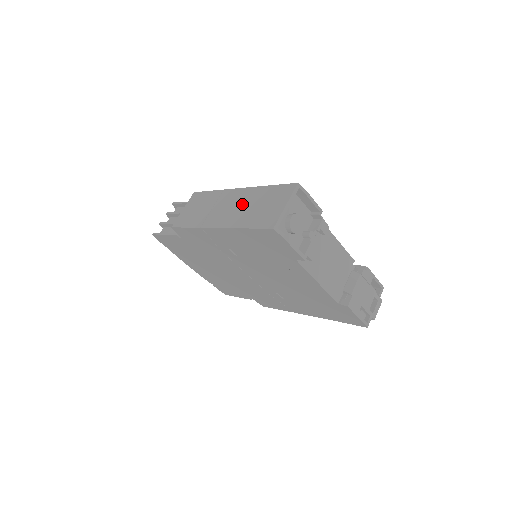
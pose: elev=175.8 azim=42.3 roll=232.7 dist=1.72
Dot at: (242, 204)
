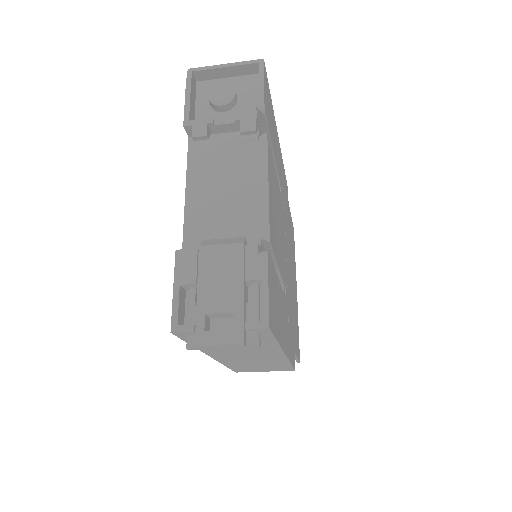
Dot at: occluded
